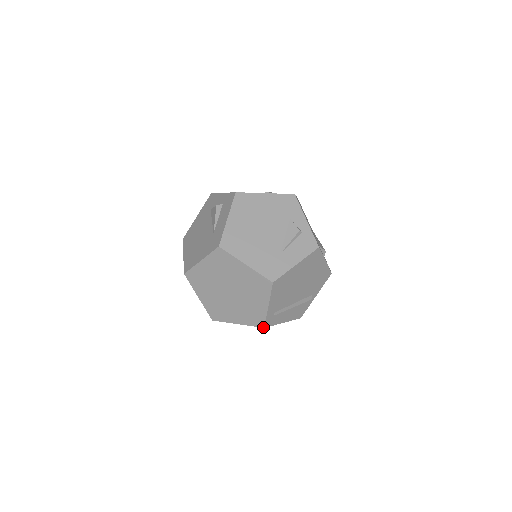
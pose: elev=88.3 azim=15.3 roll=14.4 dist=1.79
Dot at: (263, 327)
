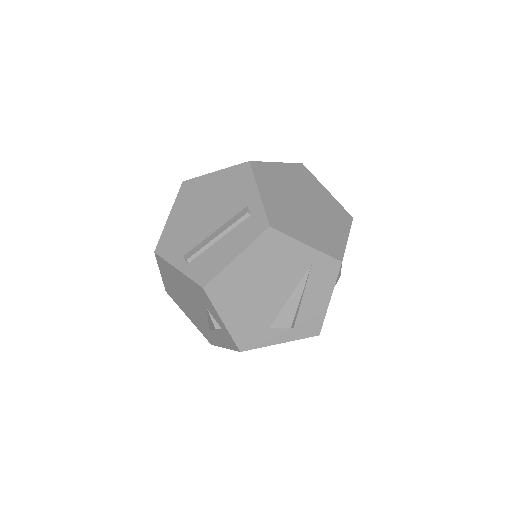
Dot at: occluded
